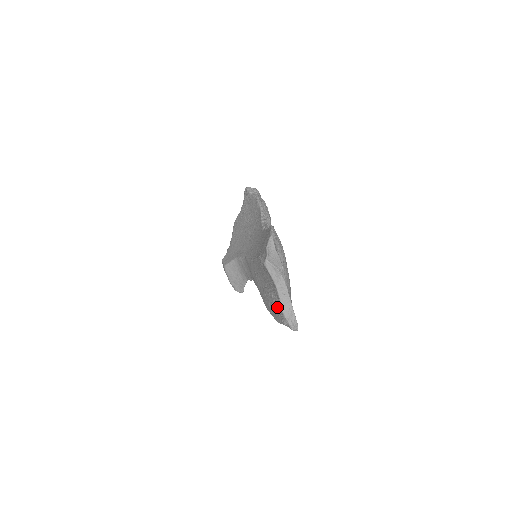
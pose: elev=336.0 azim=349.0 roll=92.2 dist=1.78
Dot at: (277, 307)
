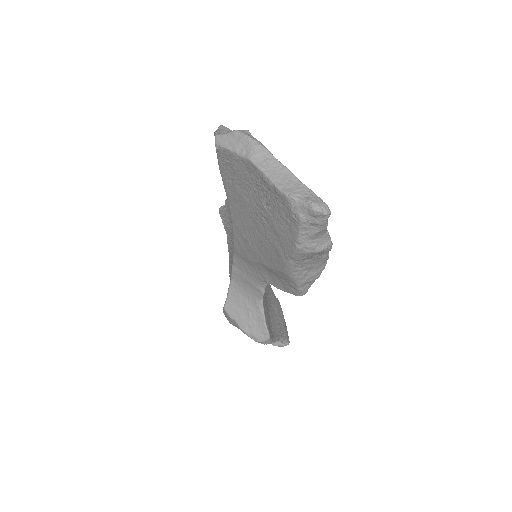
Dot at: (277, 210)
